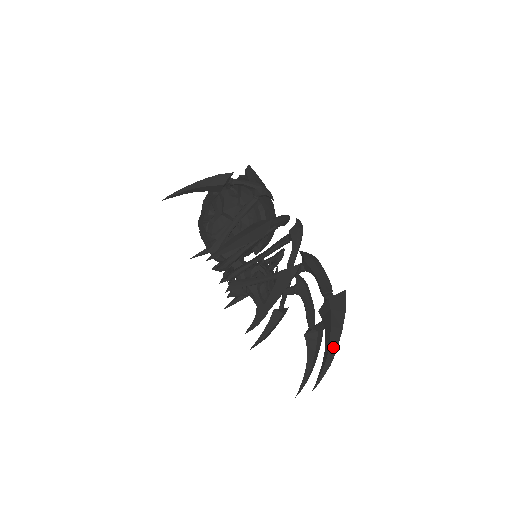
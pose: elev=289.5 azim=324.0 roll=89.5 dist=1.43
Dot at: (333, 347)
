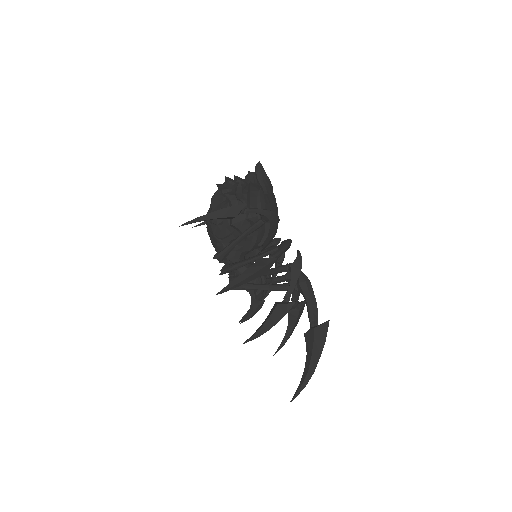
Dot at: (311, 371)
